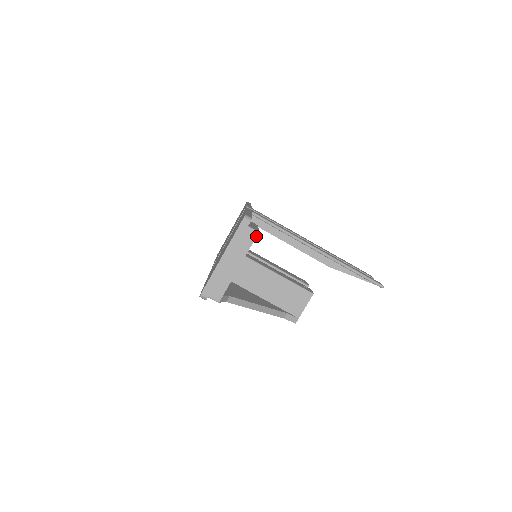
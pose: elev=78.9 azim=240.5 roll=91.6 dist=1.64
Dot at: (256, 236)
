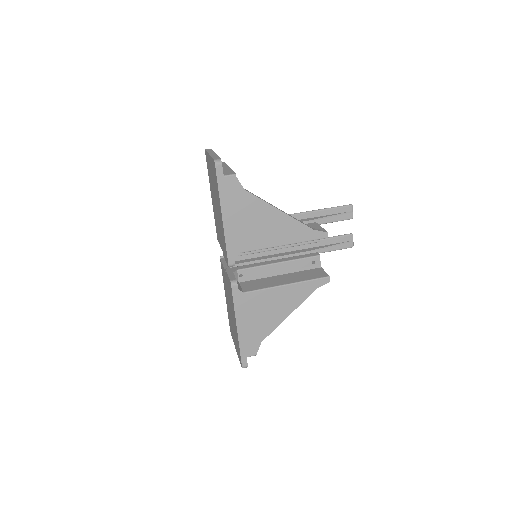
Dot at: (224, 162)
